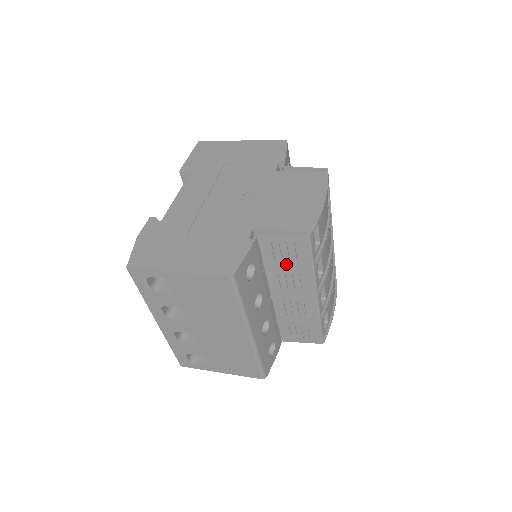
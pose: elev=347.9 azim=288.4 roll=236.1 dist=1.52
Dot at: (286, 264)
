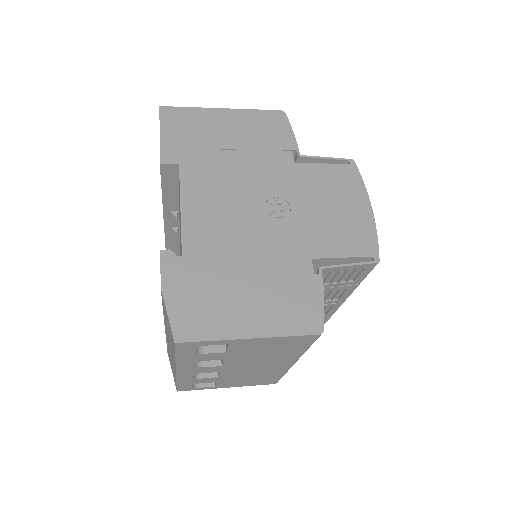
Dot at: (334, 285)
